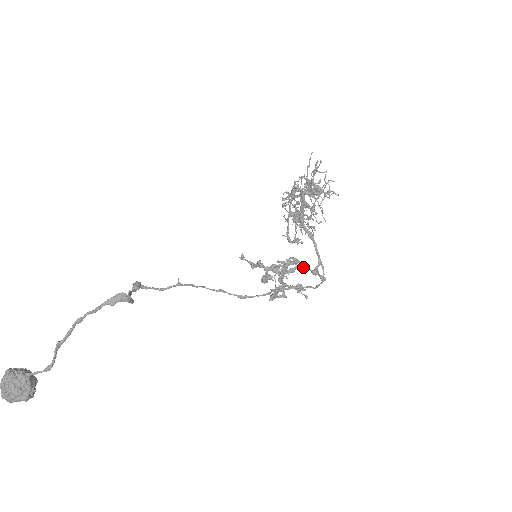
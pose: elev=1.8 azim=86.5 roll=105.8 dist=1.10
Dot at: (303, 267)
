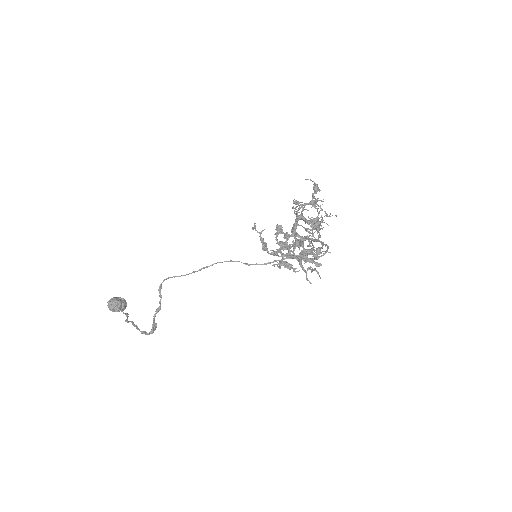
Dot at: occluded
